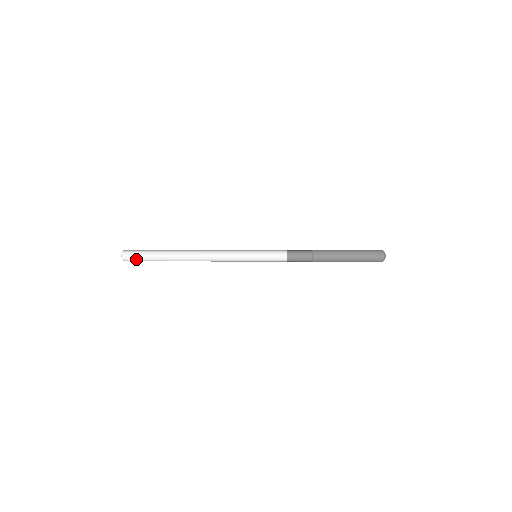
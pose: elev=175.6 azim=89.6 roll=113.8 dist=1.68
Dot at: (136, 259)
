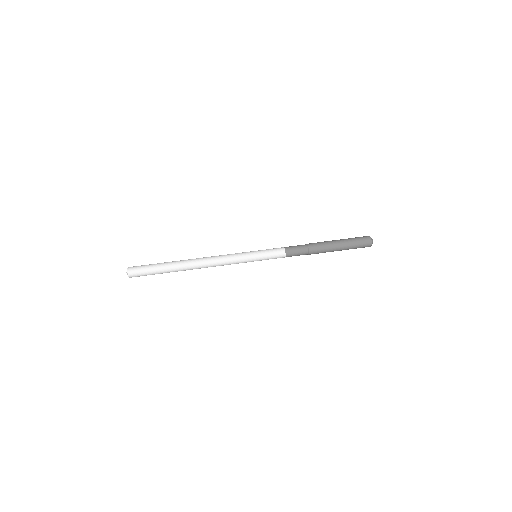
Dot at: occluded
